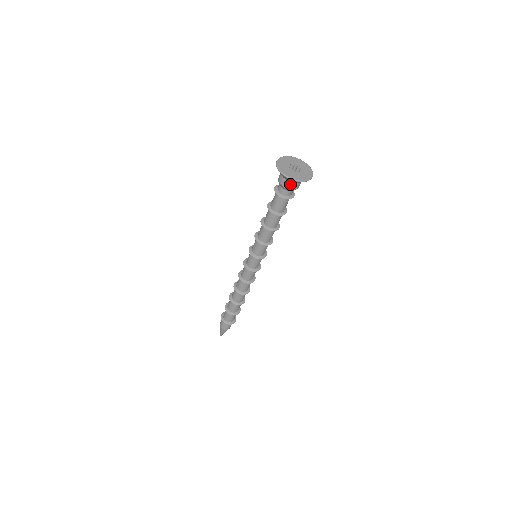
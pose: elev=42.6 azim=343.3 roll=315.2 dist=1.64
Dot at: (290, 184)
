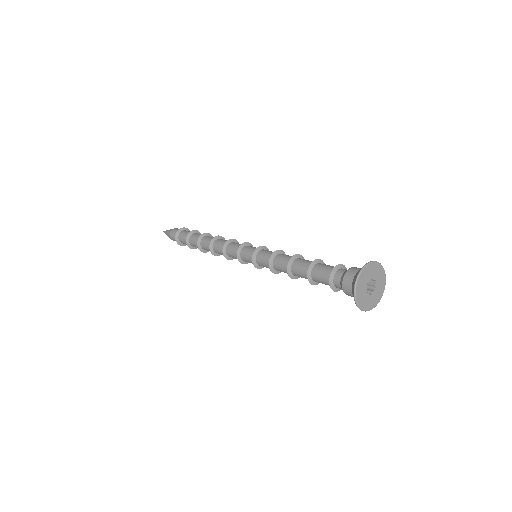
Dot at: (350, 294)
